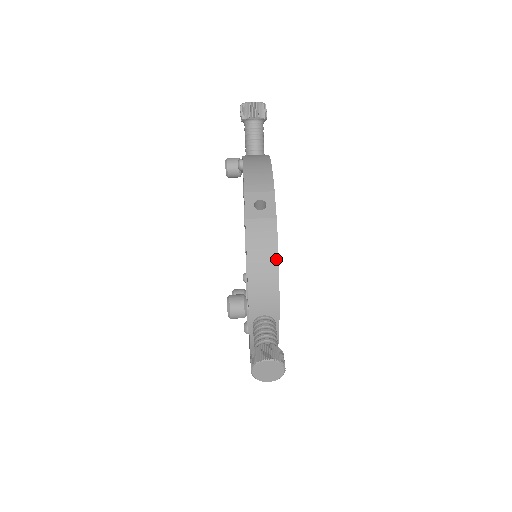
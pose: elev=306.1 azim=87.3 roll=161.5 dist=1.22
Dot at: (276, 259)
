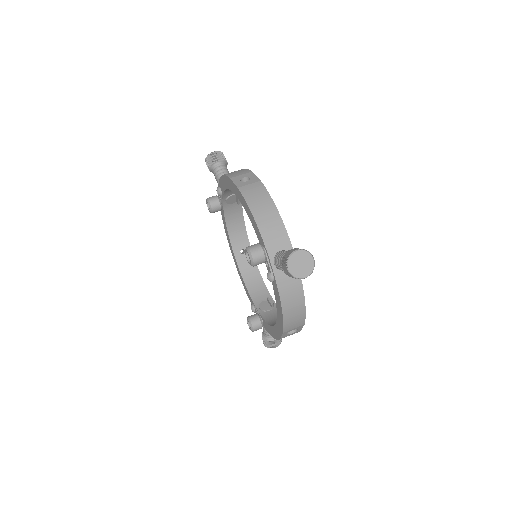
Dot at: (272, 203)
